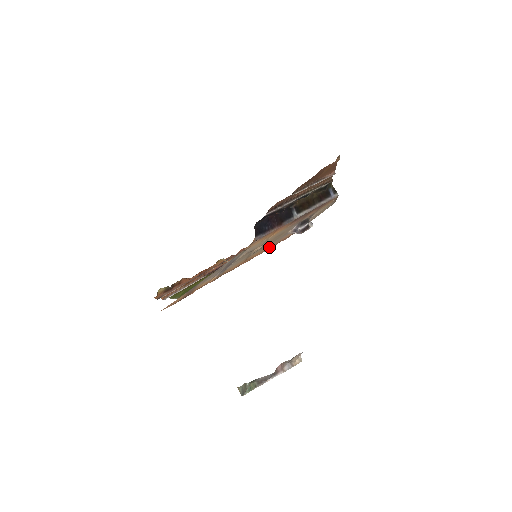
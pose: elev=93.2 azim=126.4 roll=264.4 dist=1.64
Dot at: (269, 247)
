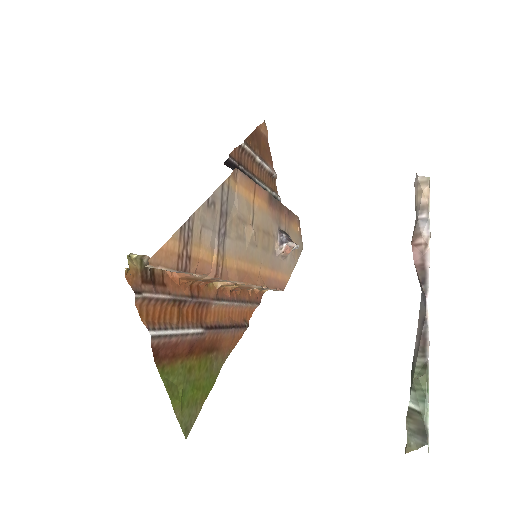
Dot at: (267, 277)
